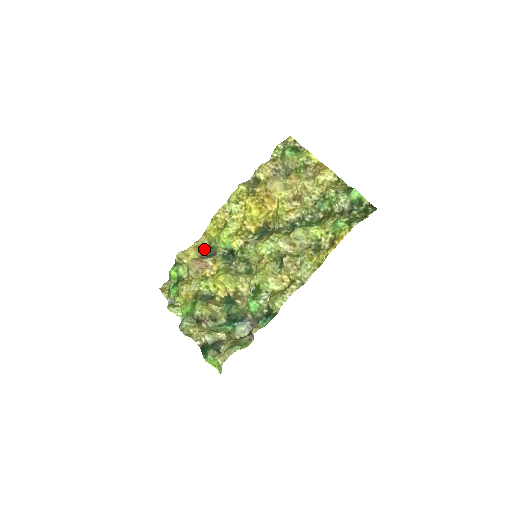
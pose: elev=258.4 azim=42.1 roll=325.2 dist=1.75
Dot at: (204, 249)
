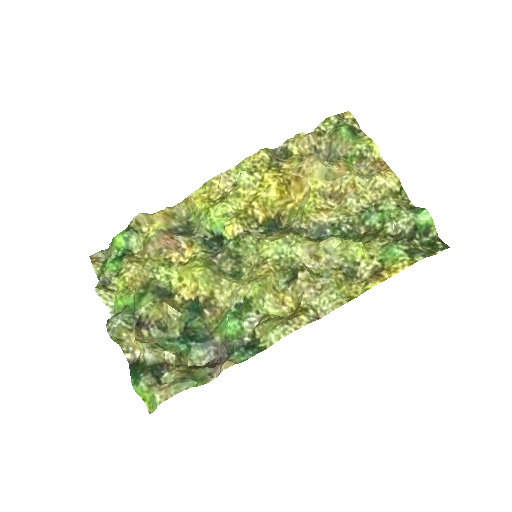
Dot at: (177, 221)
